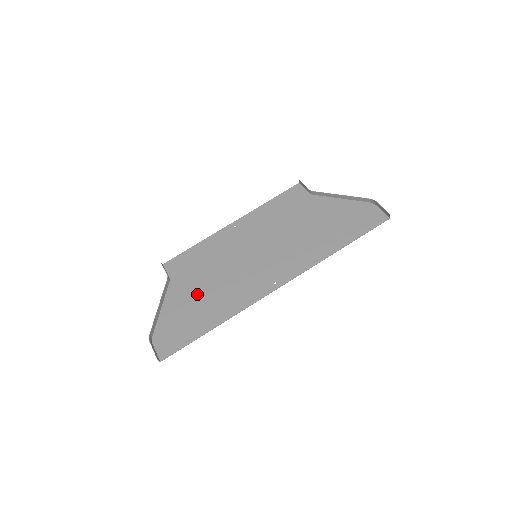
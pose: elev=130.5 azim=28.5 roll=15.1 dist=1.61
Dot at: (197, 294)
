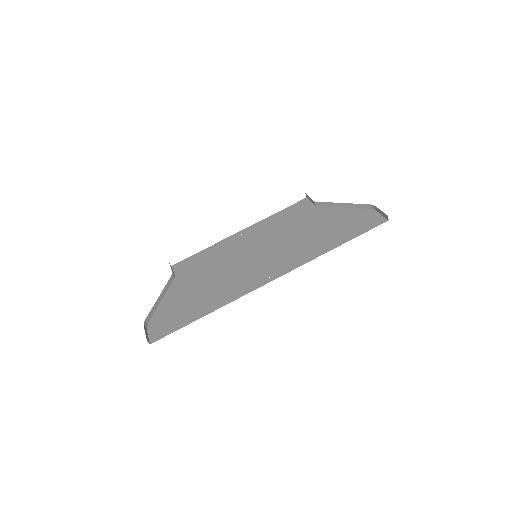
Dot at: (196, 288)
